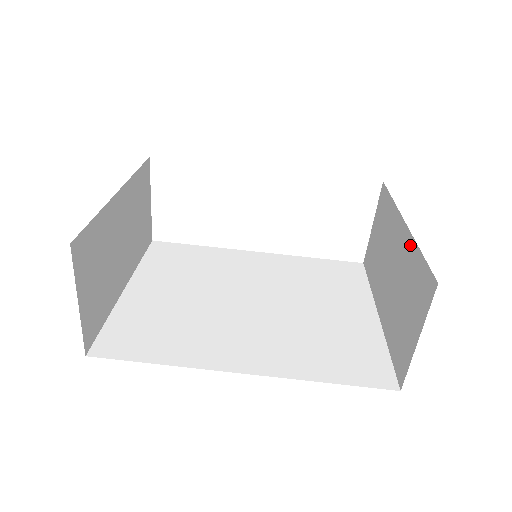
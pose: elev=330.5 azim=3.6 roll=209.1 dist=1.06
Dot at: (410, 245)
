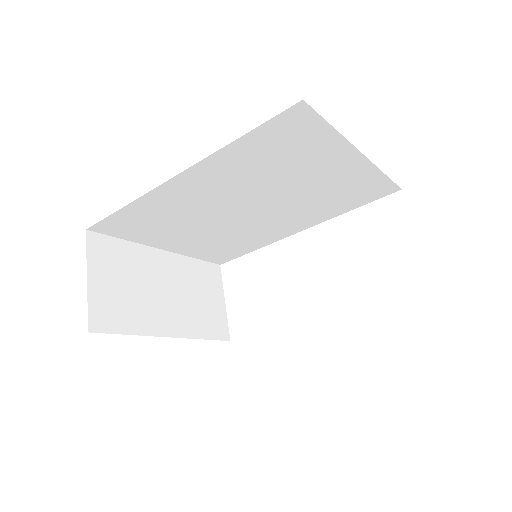
Dot at: occluded
